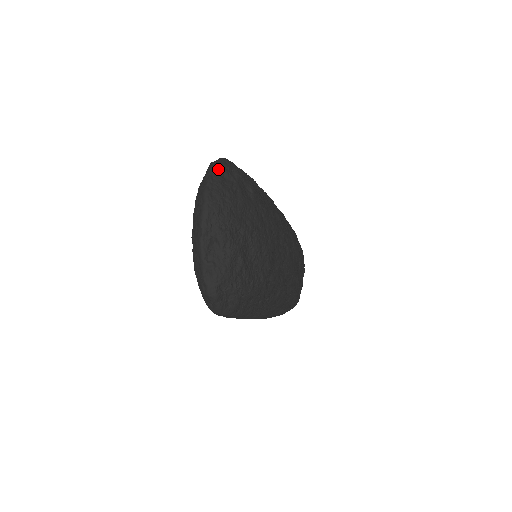
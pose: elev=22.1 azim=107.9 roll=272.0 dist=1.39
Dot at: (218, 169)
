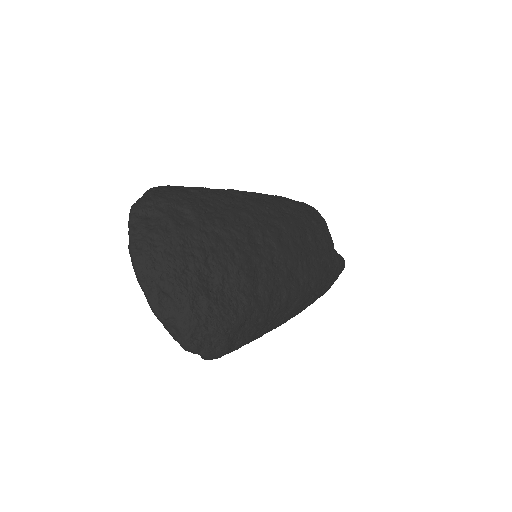
Dot at: (138, 212)
